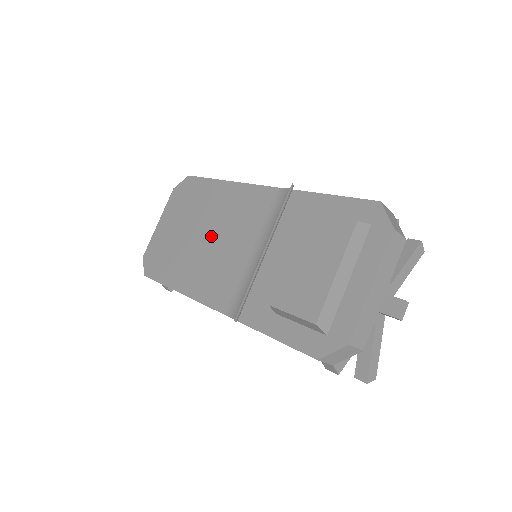
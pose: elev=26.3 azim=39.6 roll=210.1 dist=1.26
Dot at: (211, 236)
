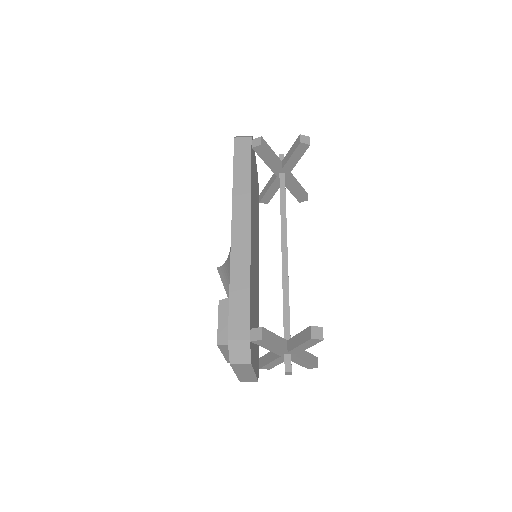
Dot at: occluded
